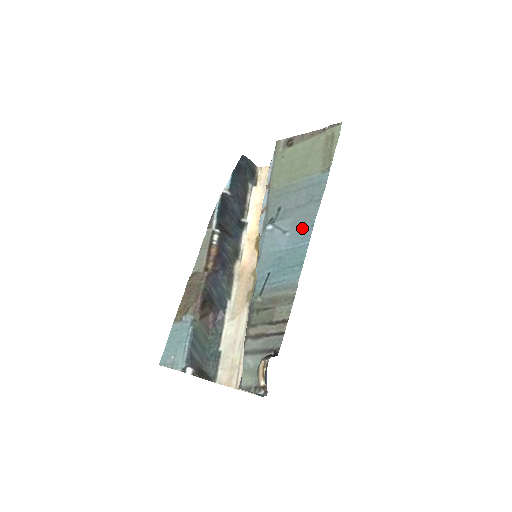
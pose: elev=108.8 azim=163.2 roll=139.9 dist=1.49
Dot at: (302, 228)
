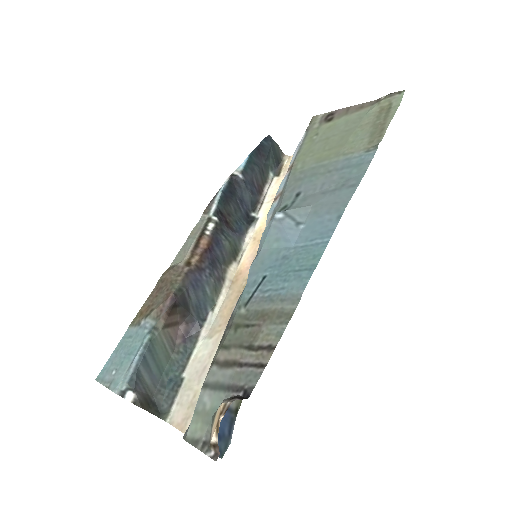
Dot at: (323, 220)
